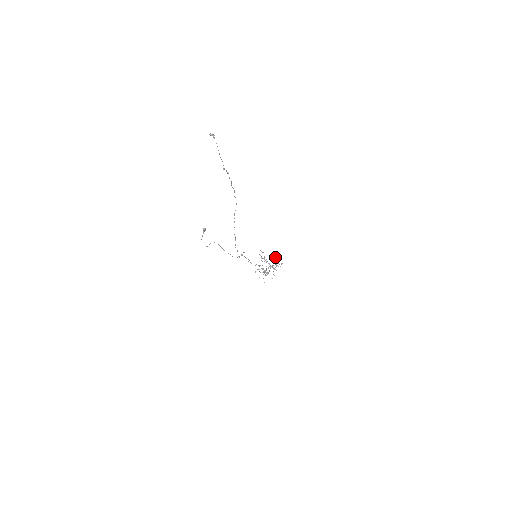
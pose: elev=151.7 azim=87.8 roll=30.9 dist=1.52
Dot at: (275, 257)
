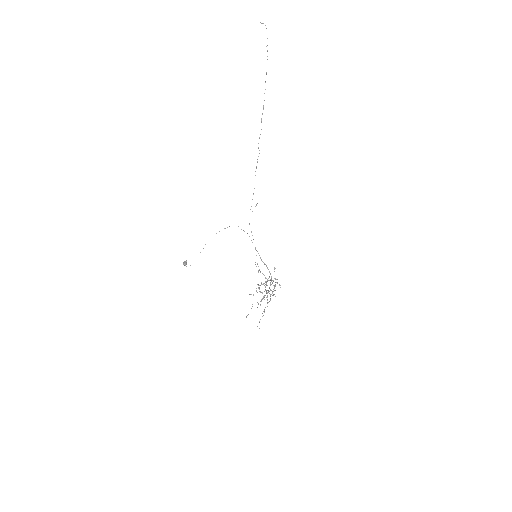
Dot at: (262, 313)
